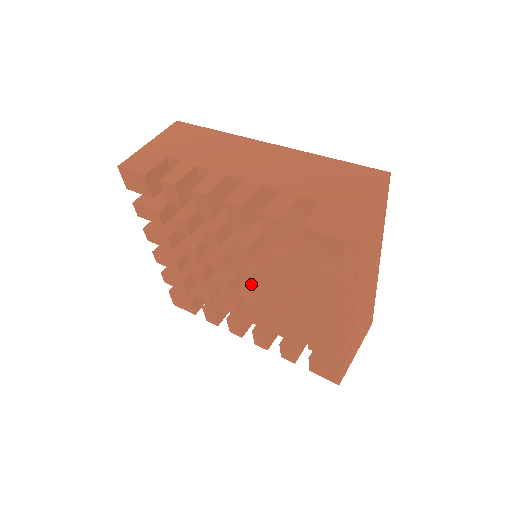
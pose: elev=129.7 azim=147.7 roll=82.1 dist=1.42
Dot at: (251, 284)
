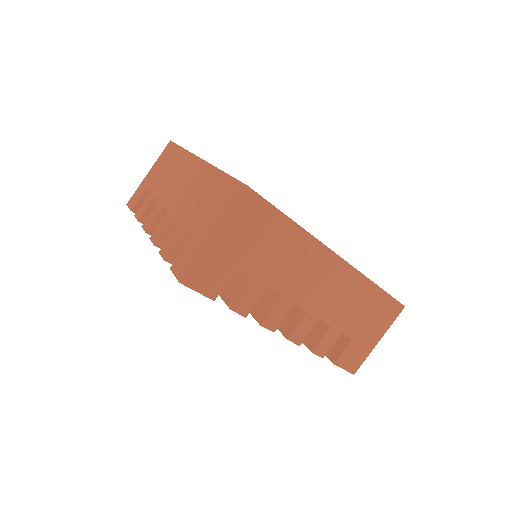
Dot at: occluded
